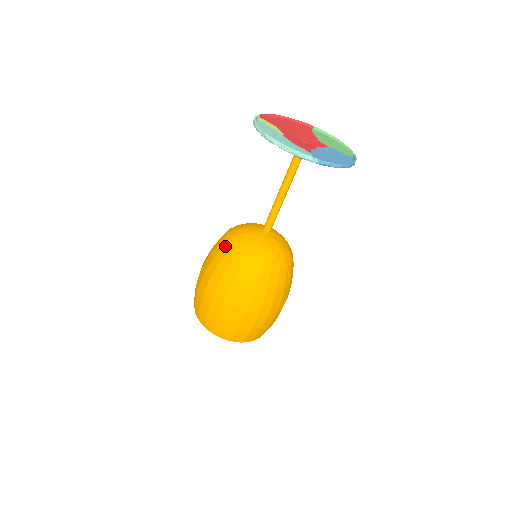
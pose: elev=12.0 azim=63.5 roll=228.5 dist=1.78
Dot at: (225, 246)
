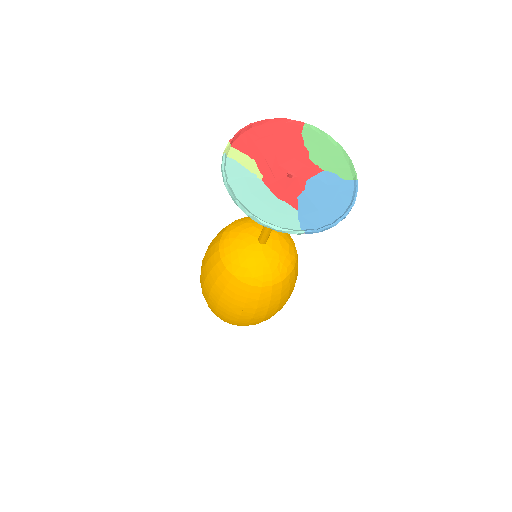
Dot at: (220, 263)
